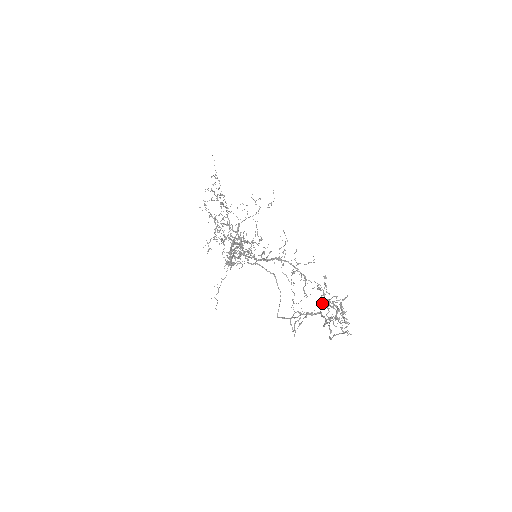
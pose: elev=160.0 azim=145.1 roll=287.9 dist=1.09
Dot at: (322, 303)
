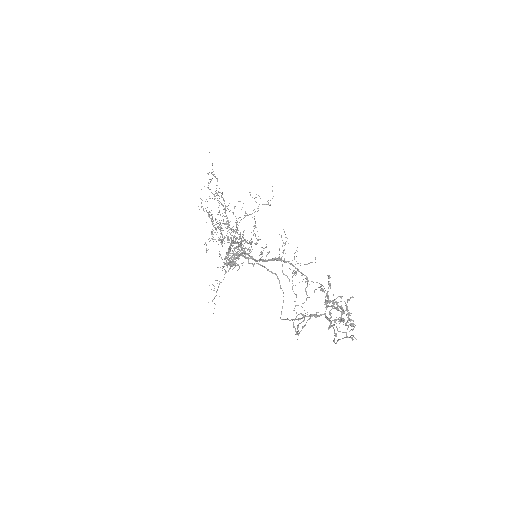
Dot at: (326, 304)
